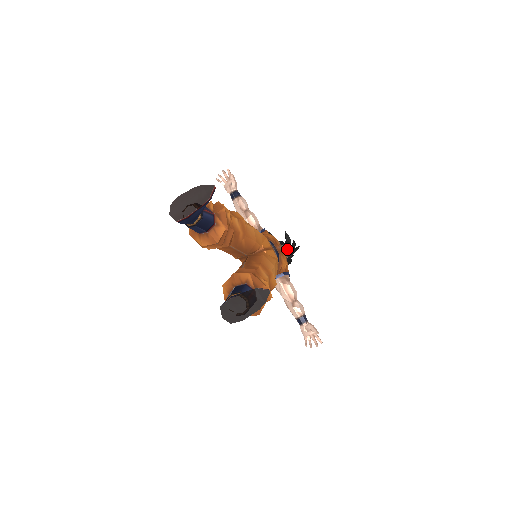
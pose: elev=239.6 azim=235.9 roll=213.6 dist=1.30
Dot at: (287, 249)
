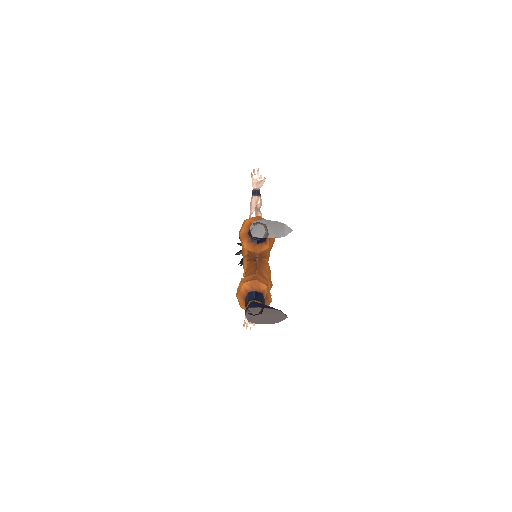
Dot at: occluded
